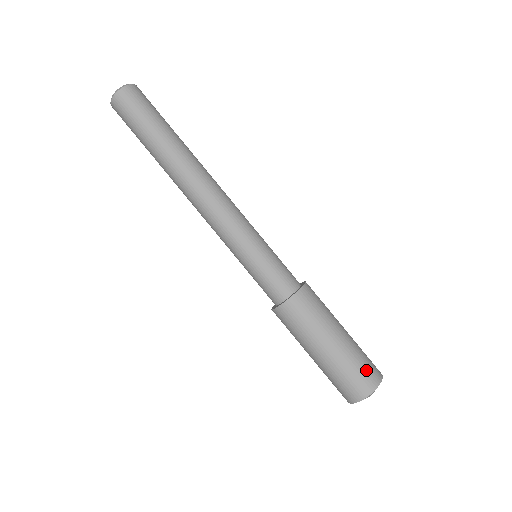
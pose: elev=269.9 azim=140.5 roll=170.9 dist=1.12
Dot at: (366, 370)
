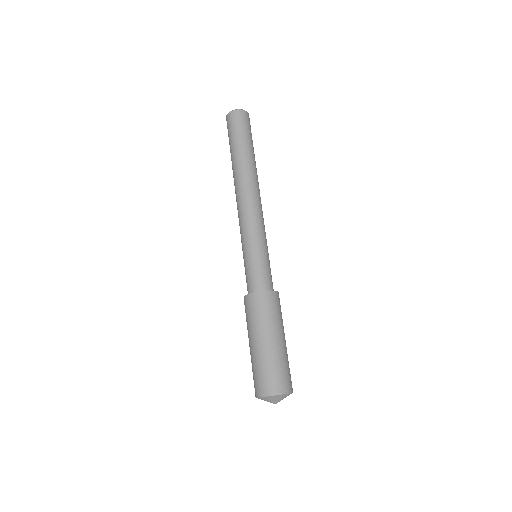
Dot at: (286, 376)
